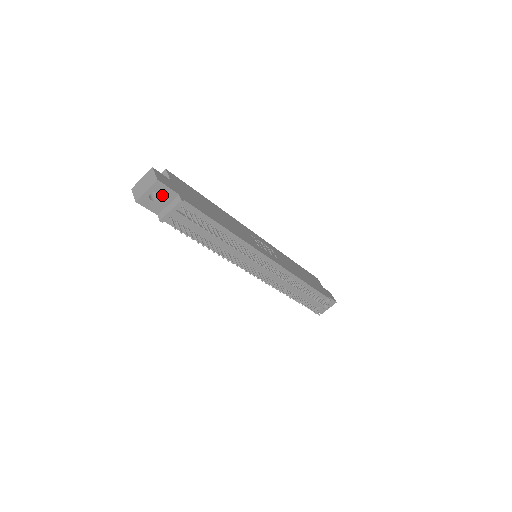
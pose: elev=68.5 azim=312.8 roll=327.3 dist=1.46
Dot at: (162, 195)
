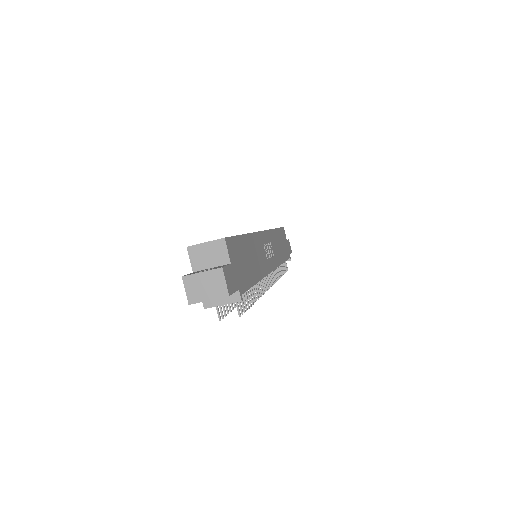
Dot at: occluded
